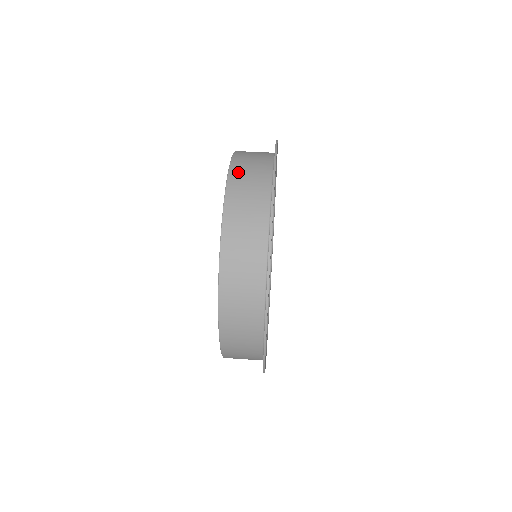
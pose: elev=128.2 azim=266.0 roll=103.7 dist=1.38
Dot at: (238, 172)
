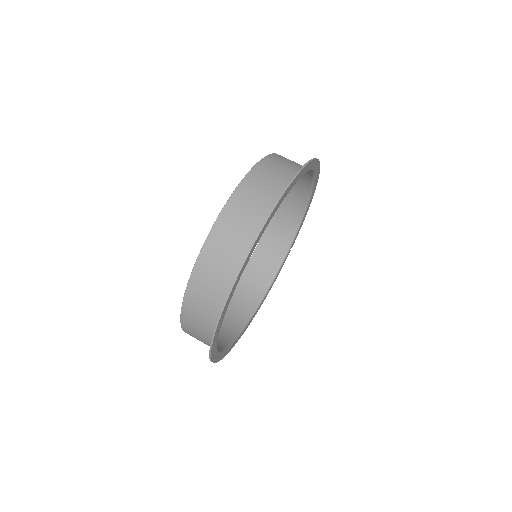
Dot at: (199, 278)
